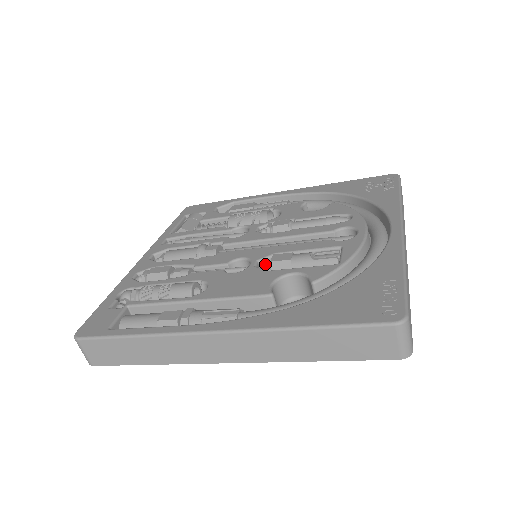
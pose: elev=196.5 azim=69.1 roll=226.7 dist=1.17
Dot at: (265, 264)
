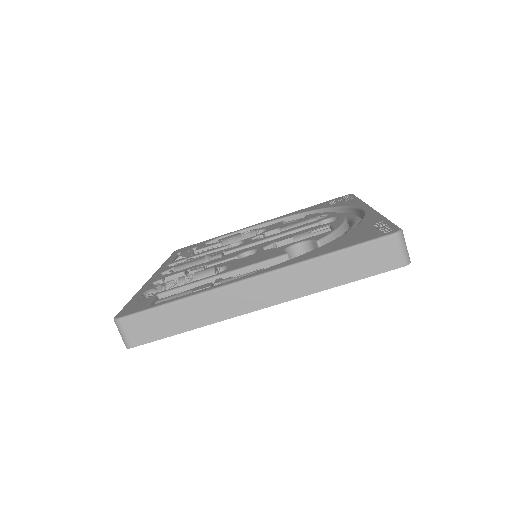
Dot at: occluded
